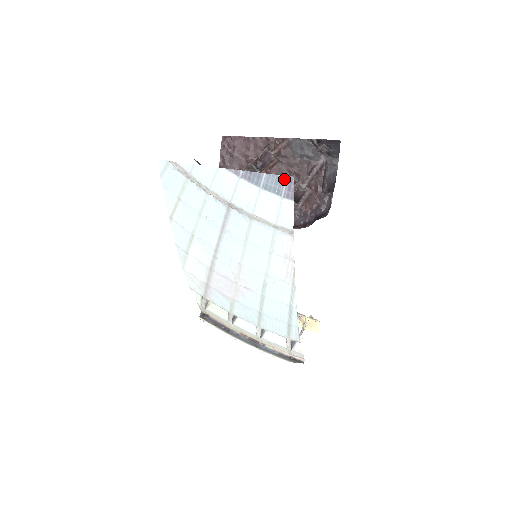
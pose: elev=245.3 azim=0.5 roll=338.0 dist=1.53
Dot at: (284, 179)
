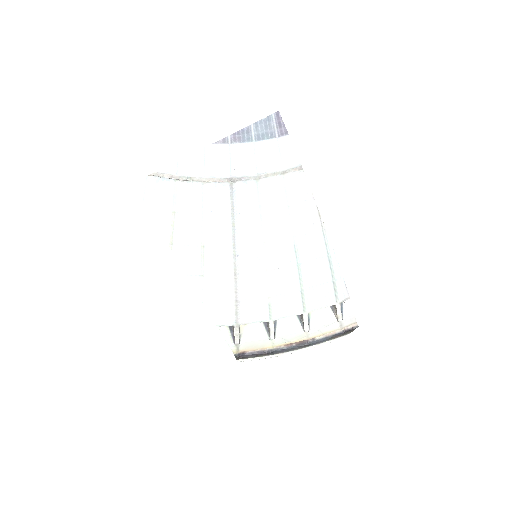
Dot at: (271, 119)
